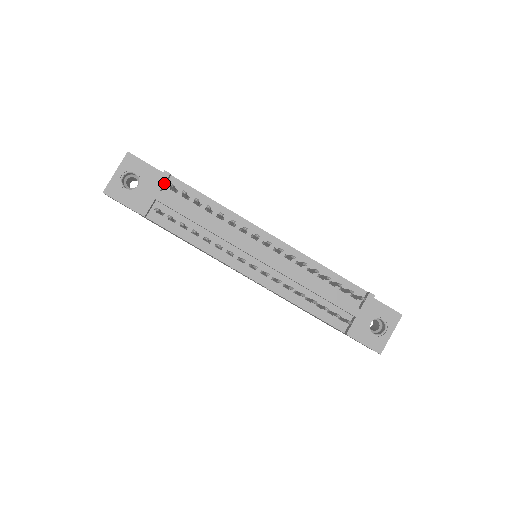
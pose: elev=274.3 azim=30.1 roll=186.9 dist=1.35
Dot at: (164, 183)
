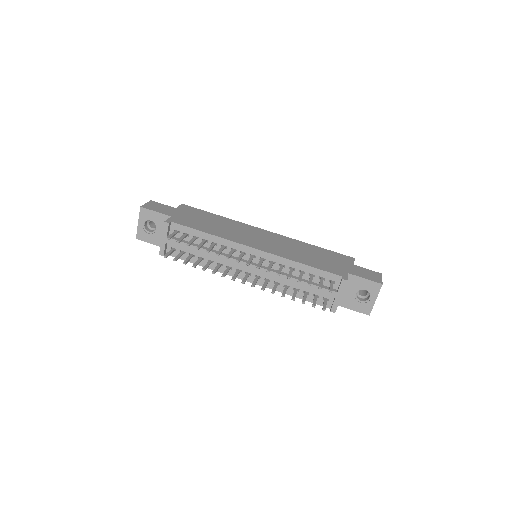
Dot at: (167, 231)
